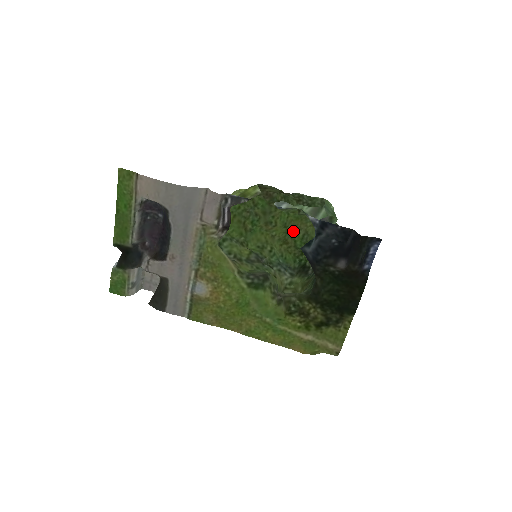
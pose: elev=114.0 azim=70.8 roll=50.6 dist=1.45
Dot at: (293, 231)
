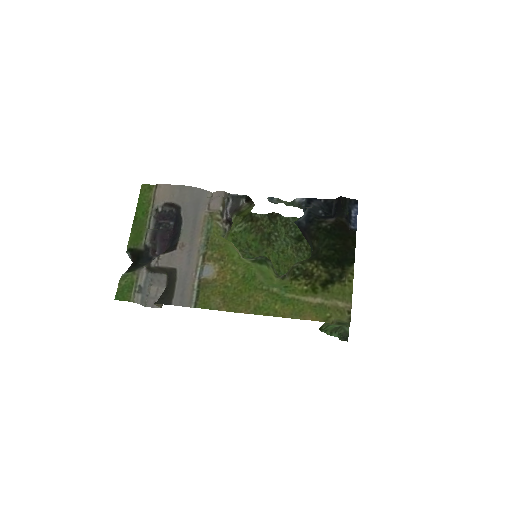
Dot at: (285, 271)
